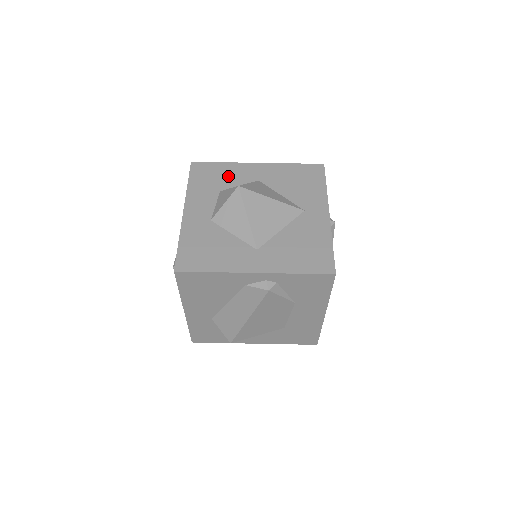
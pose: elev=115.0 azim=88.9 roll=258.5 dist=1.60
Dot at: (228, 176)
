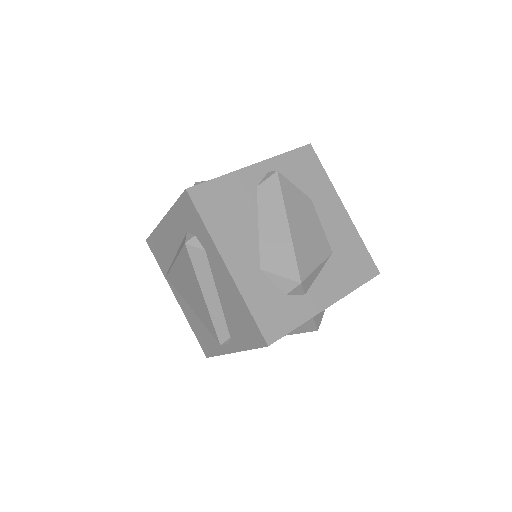
Dot at: occluded
